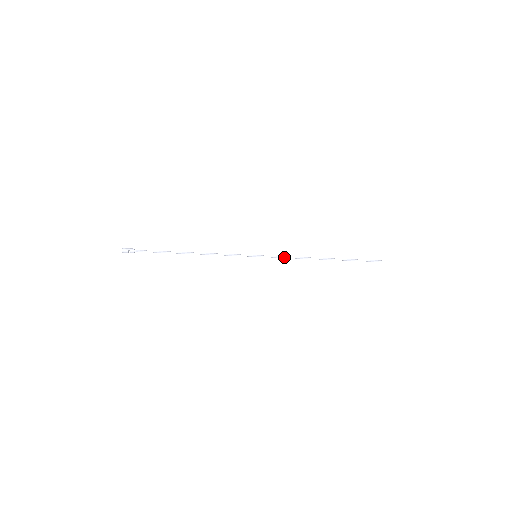
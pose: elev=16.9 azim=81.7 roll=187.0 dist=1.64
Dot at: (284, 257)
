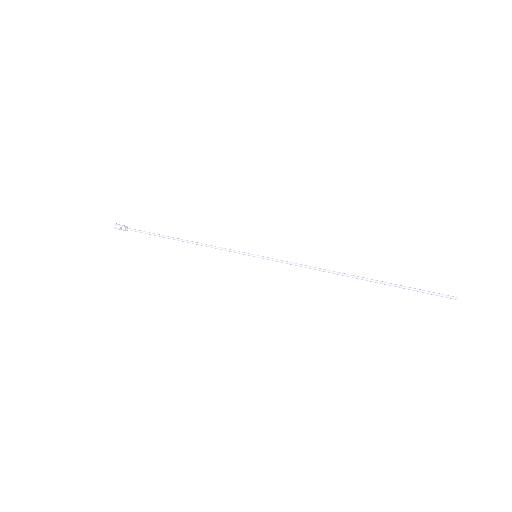
Dot at: (292, 263)
